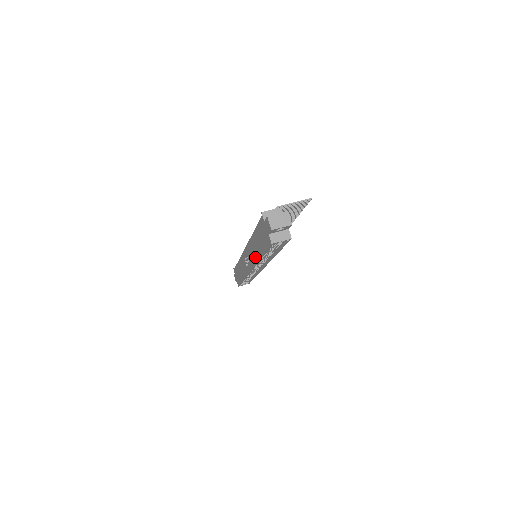
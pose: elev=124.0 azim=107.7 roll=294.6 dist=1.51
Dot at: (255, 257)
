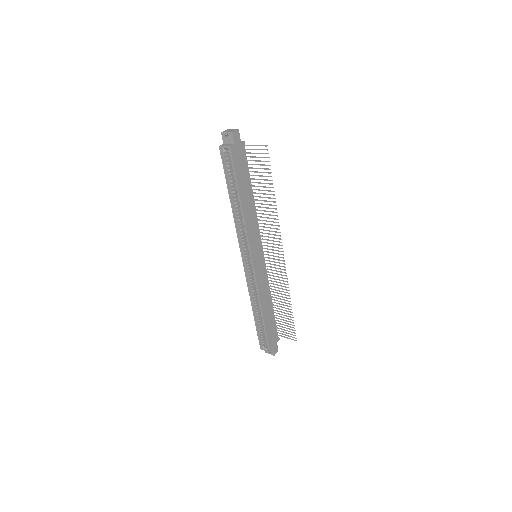
Dot at: (236, 216)
